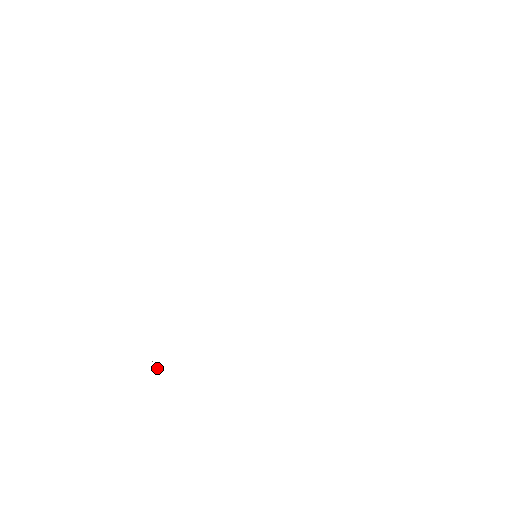
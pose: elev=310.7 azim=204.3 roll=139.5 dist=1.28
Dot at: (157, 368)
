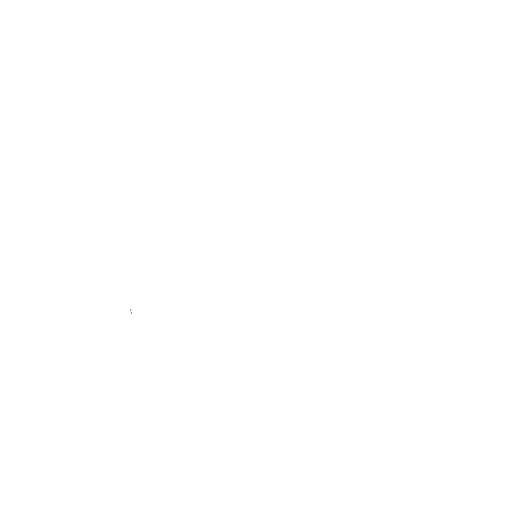
Dot at: (131, 313)
